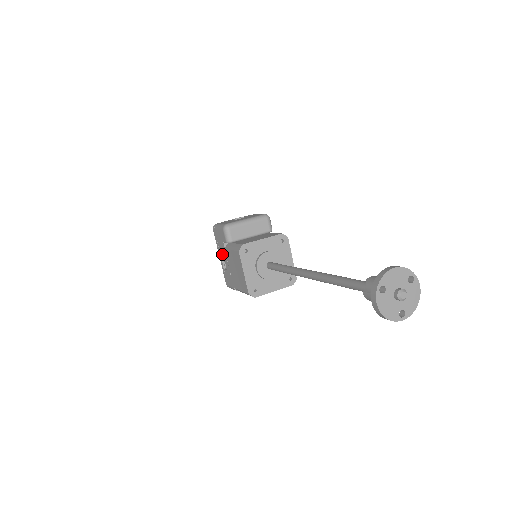
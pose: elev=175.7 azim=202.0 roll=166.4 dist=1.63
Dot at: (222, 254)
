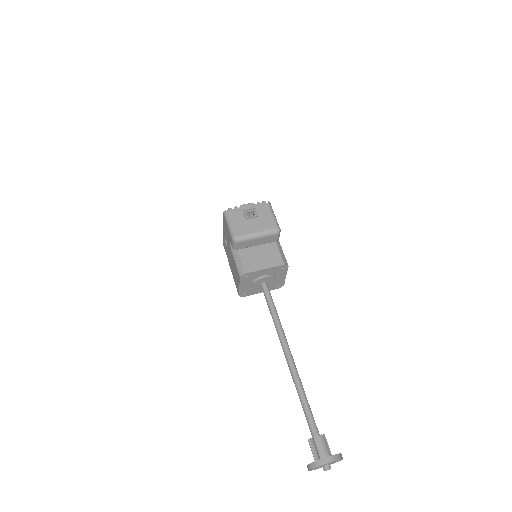
Dot at: (226, 237)
